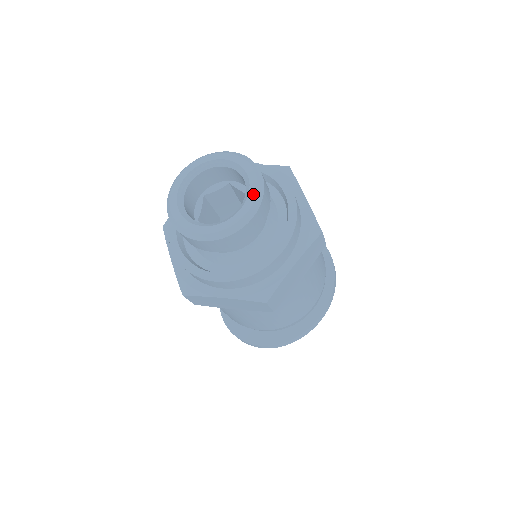
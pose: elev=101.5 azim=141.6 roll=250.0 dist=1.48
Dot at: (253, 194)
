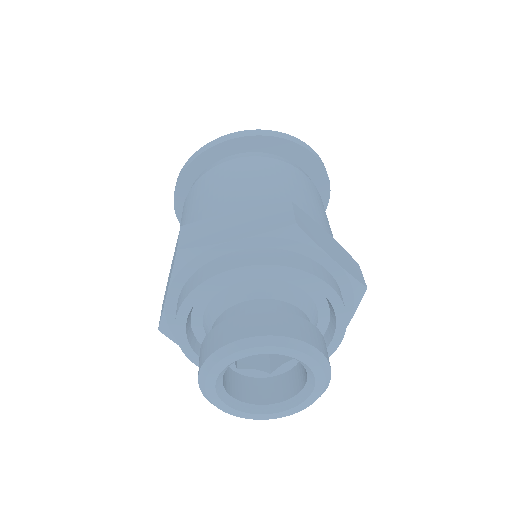
Dot at: (299, 410)
